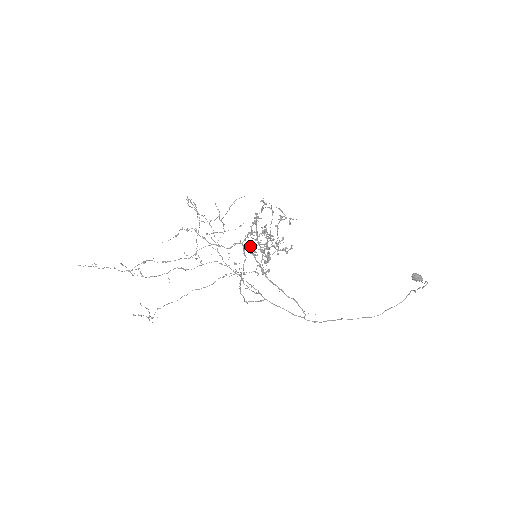
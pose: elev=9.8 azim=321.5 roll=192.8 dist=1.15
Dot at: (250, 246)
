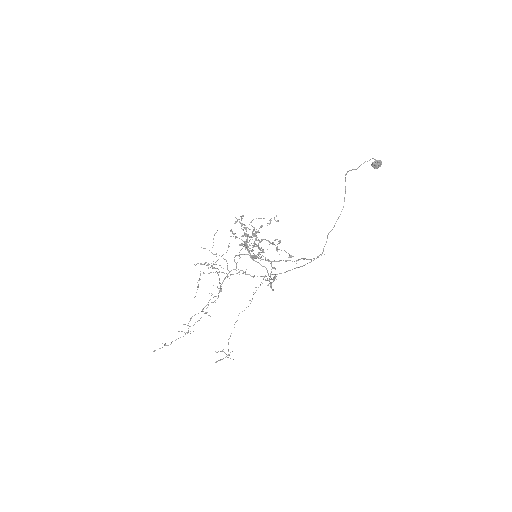
Dot at: occluded
